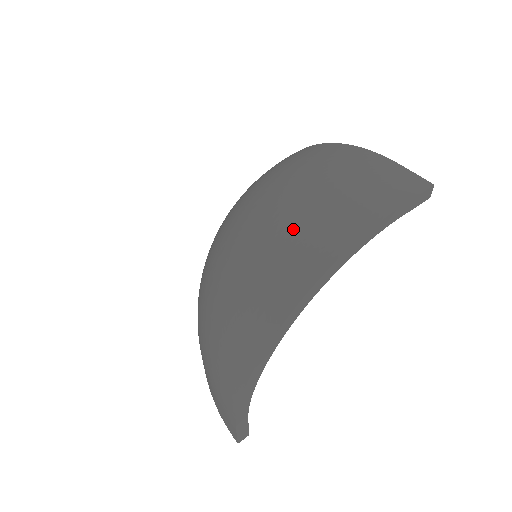
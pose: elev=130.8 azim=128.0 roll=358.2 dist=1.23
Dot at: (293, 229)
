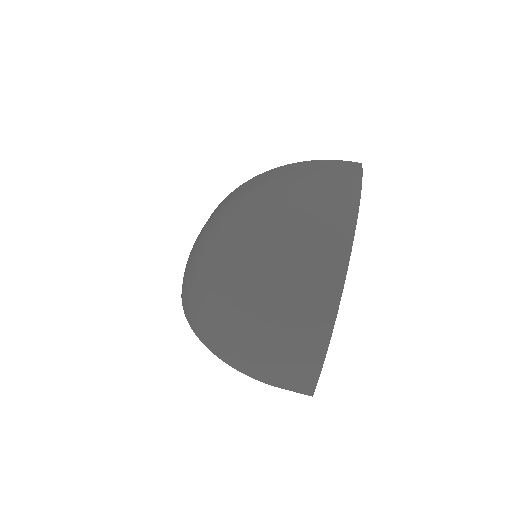
Dot at: (232, 332)
